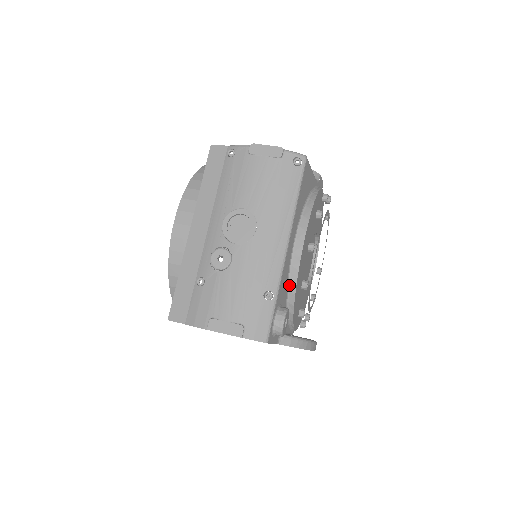
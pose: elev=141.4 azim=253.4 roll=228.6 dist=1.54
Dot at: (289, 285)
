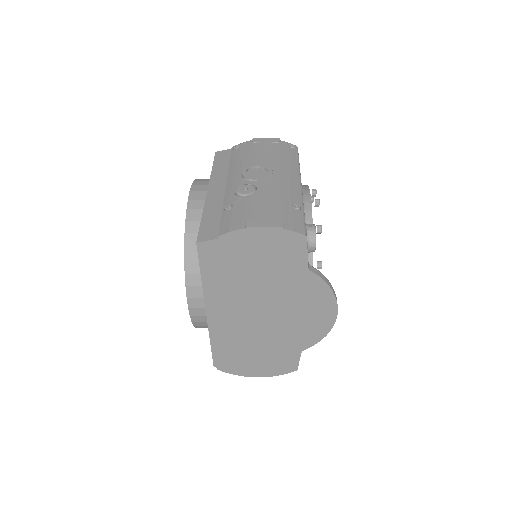
Dot at: occluded
